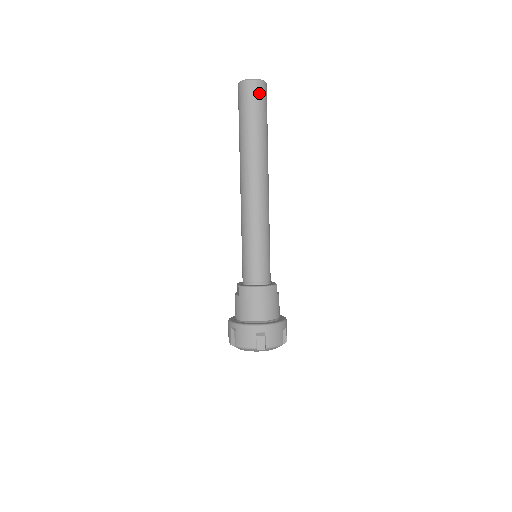
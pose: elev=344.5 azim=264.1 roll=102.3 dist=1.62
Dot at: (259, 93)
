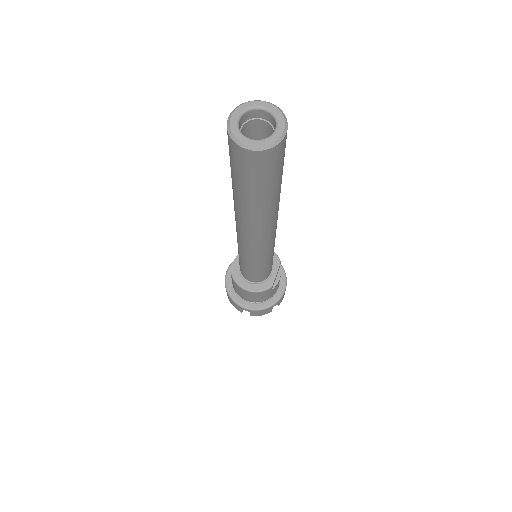
Dot at: (258, 165)
